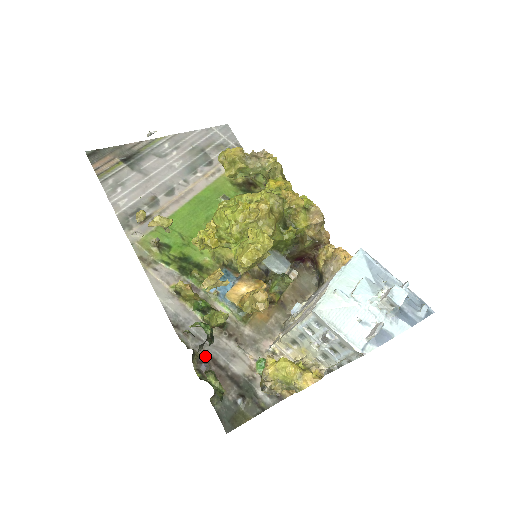
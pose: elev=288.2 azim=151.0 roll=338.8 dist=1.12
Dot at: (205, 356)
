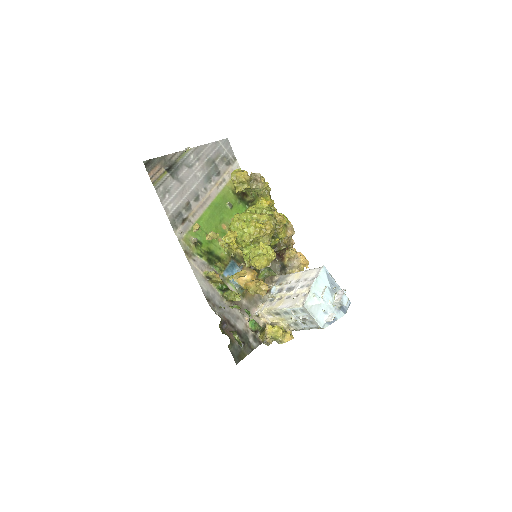
Dot at: (224, 319)
